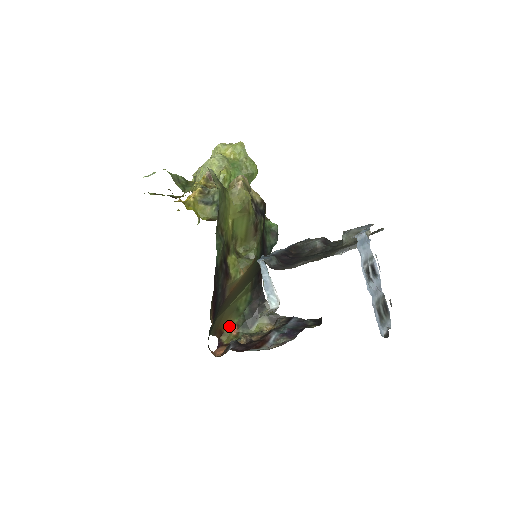
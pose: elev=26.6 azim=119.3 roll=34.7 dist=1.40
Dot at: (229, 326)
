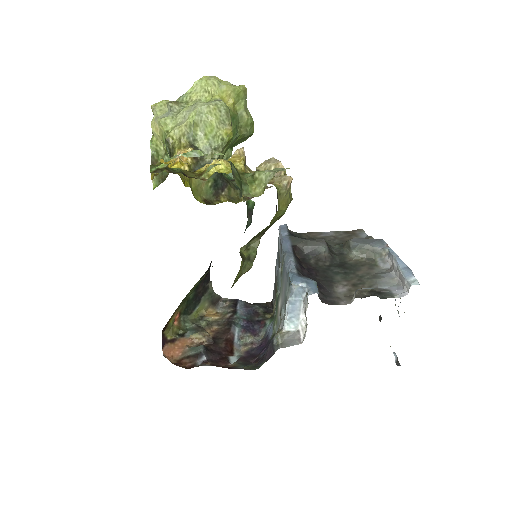
Dot at: (173, 317)
